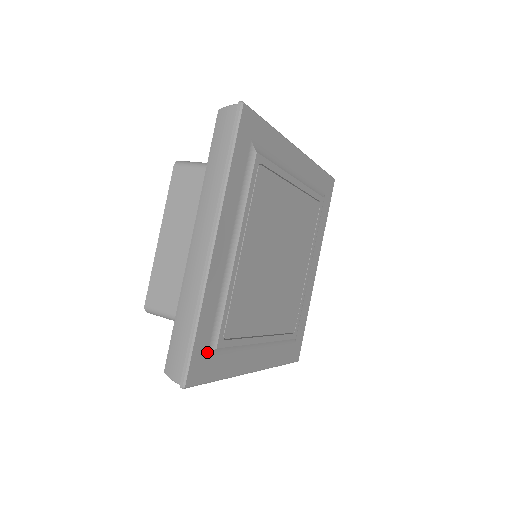
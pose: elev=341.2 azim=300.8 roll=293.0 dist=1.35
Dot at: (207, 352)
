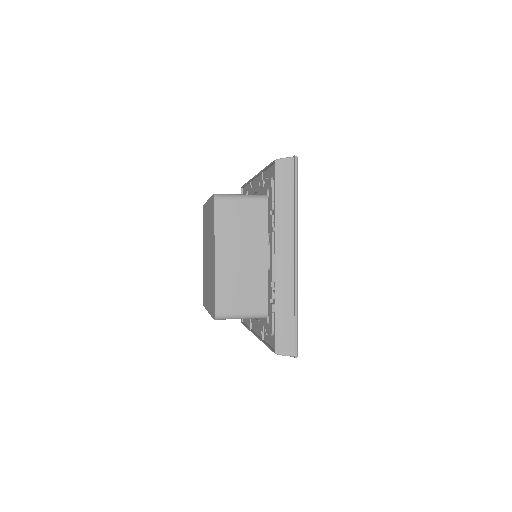
Dot at: occluded
